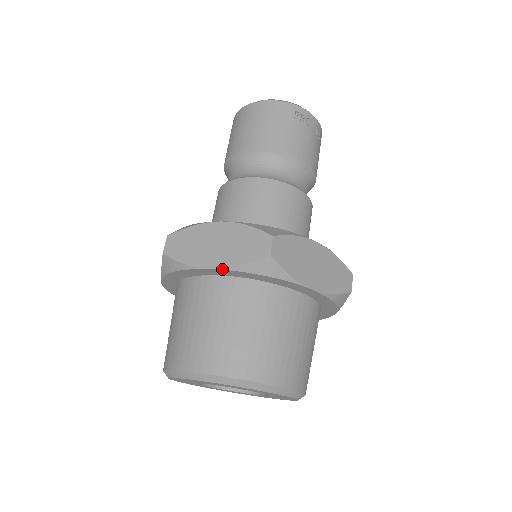
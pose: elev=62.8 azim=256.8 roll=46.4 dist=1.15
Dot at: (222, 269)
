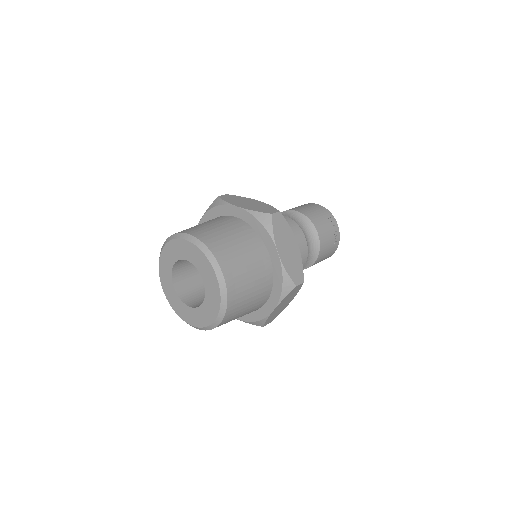
Dot at: (243, 208)
